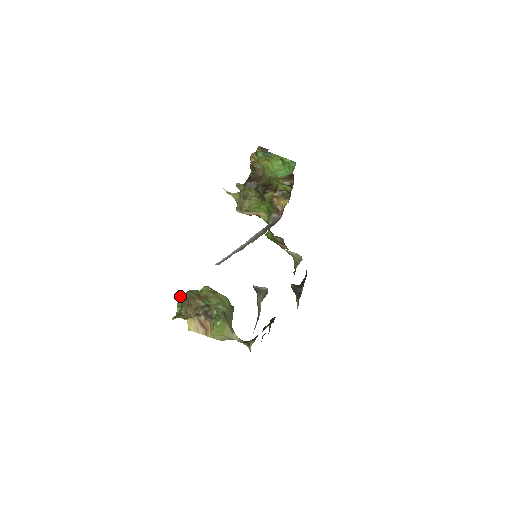
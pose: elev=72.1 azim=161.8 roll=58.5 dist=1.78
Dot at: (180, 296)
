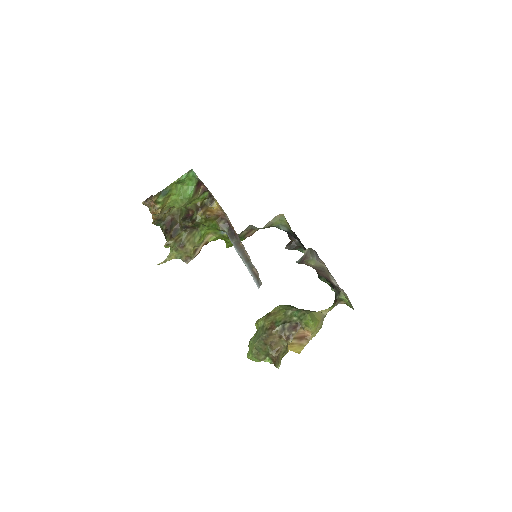
Dot at: (250, 356)
